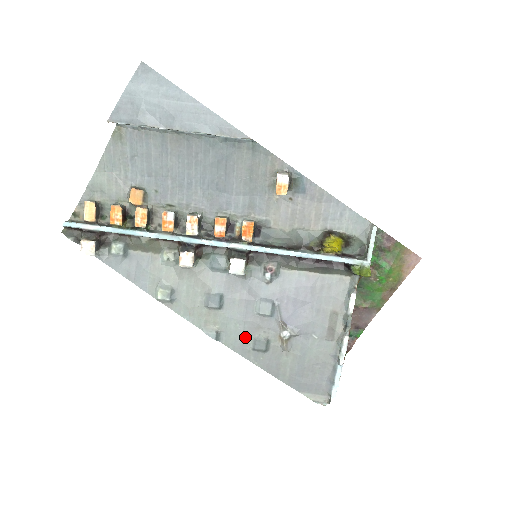
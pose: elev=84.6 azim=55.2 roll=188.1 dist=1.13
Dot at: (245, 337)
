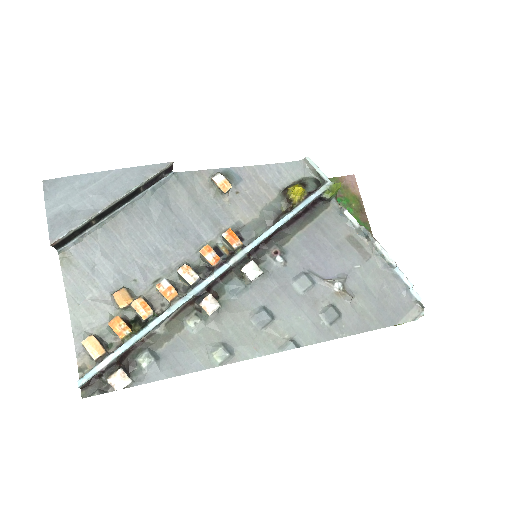
Dot at: (314, 321)
